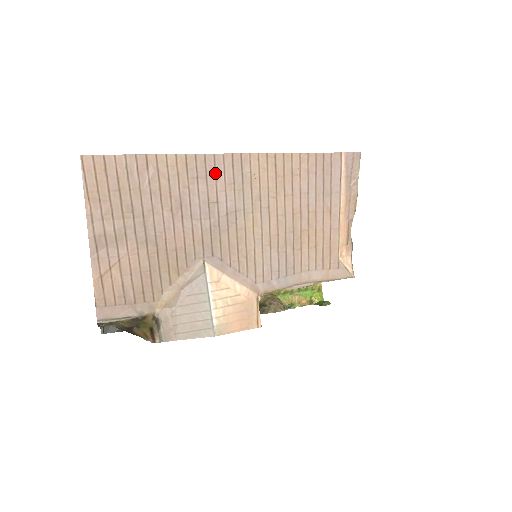
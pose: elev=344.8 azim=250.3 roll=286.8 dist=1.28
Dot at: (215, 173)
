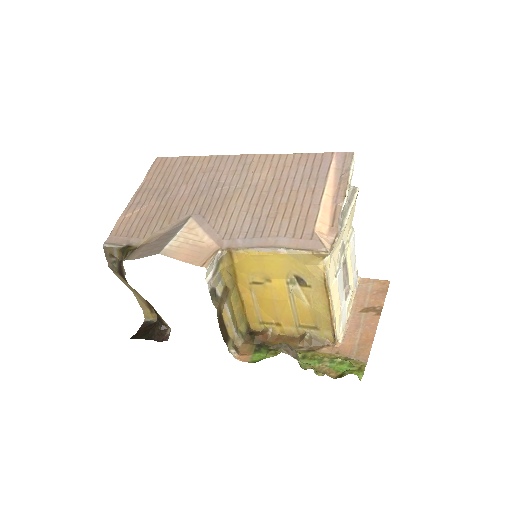
Dot at: (225, 165)
